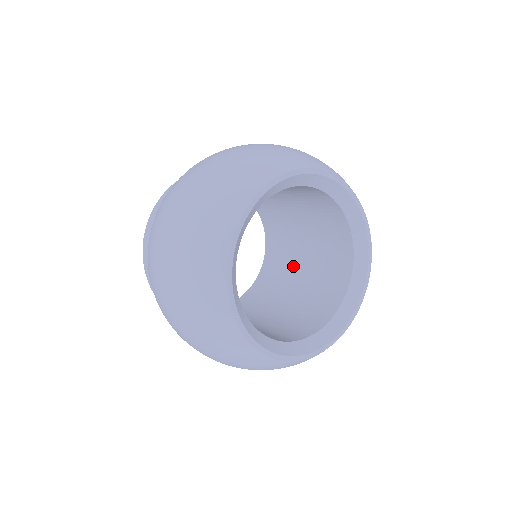
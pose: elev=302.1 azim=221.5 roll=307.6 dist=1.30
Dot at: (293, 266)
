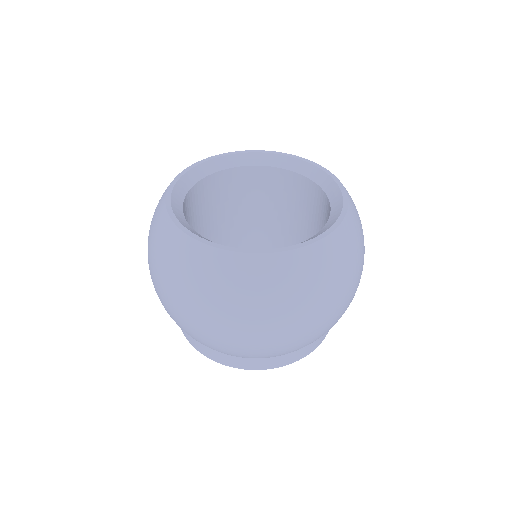
Dot at: occluded
